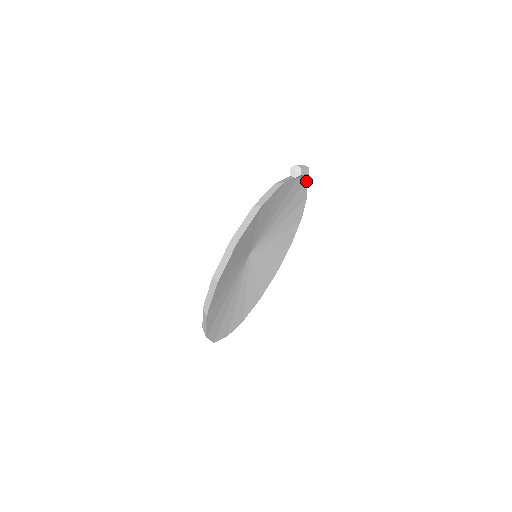
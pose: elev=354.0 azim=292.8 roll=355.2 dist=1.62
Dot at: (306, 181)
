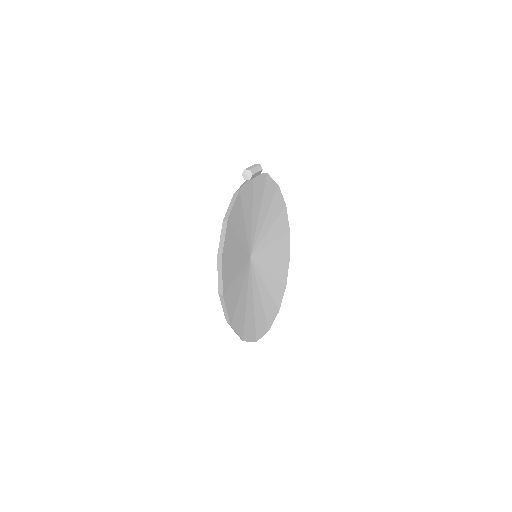
Dot at: (267, 174)
